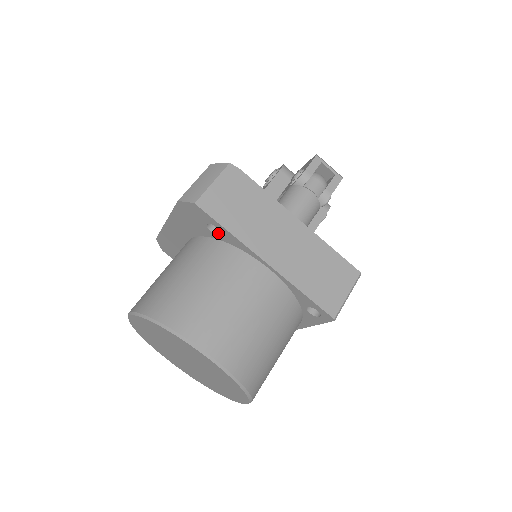
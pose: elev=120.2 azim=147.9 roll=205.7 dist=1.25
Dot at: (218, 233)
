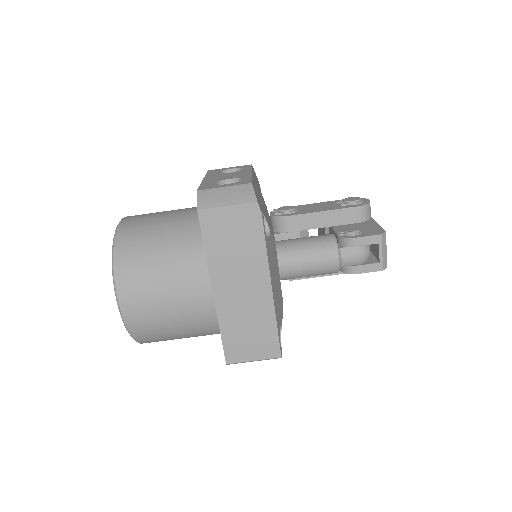
Dot at: occluded
